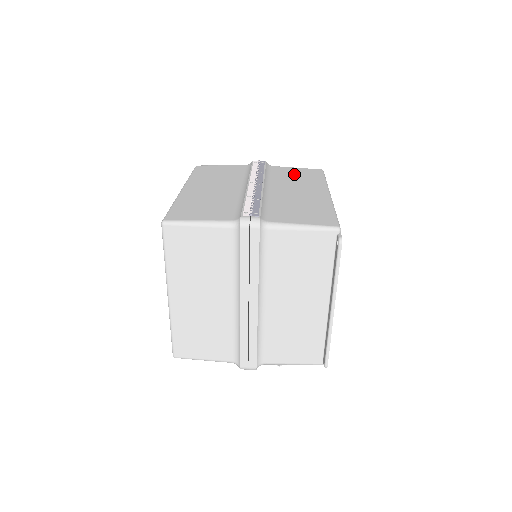
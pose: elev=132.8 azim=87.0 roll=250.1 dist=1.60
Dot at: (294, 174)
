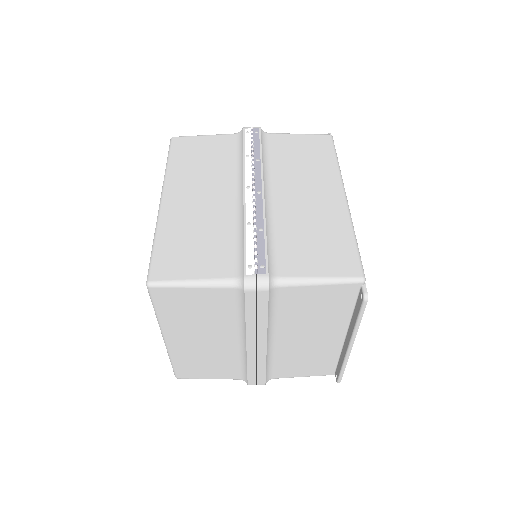
Dot at: (298, 152)
